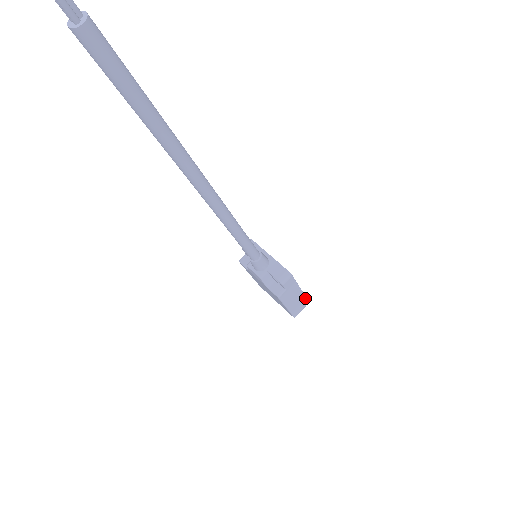
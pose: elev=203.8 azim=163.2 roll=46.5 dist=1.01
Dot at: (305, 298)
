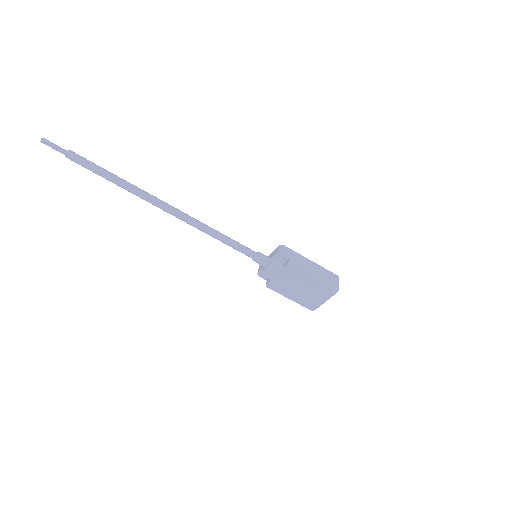
Dot at: (327, 270)
